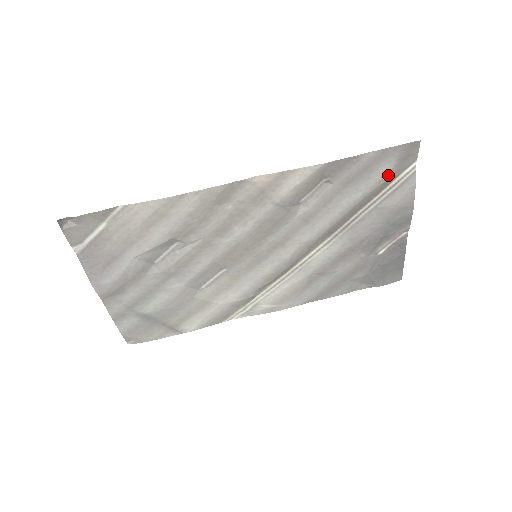
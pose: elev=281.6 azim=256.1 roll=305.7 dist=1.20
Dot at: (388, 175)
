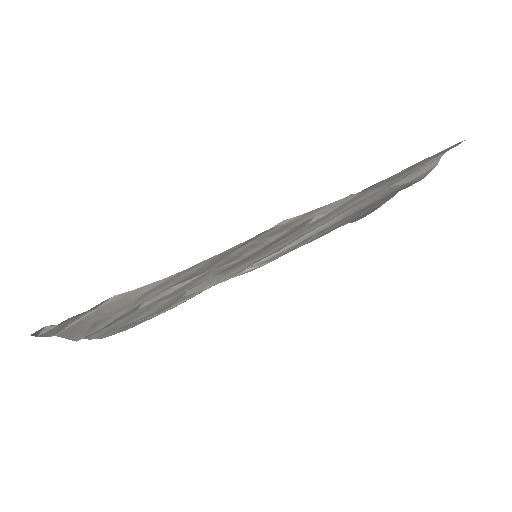
Dot at: (416, 169)
